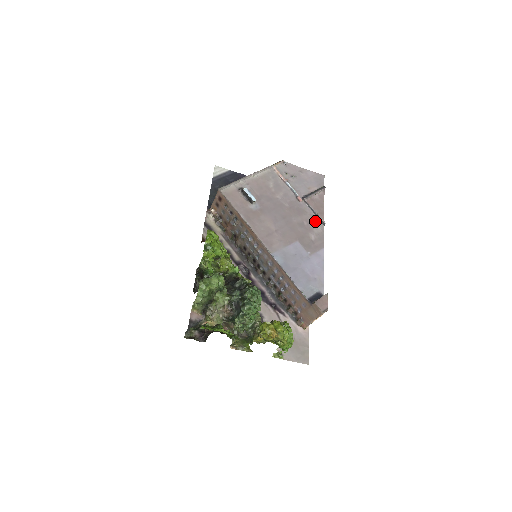
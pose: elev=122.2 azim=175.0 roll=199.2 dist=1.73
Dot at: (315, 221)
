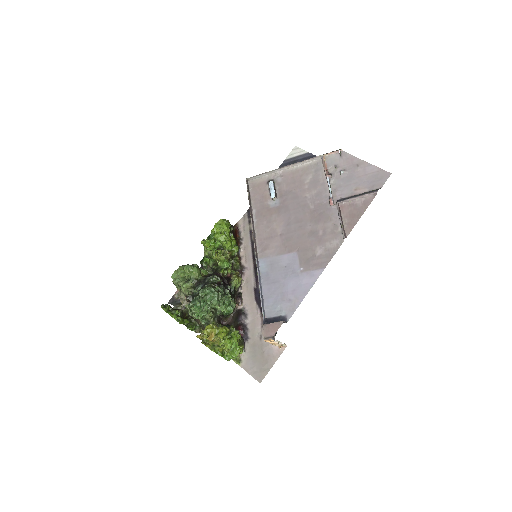
Dot at: (335, 233)
